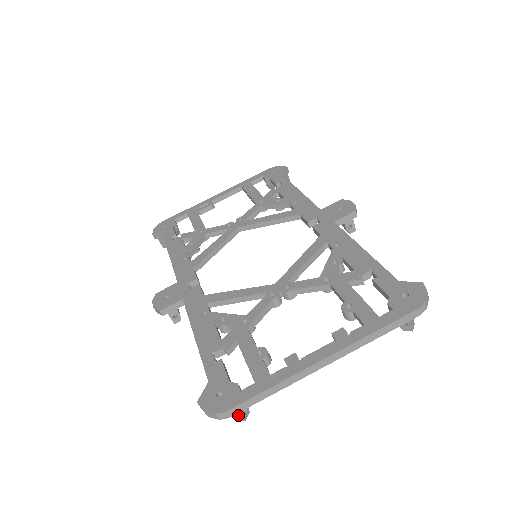
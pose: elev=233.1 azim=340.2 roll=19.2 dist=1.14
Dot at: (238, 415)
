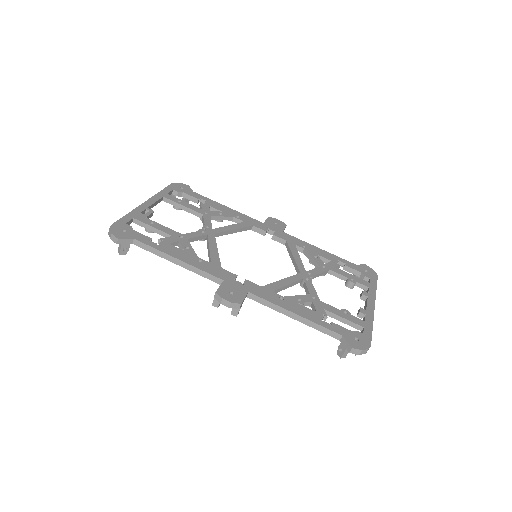
Dot at: occluded
